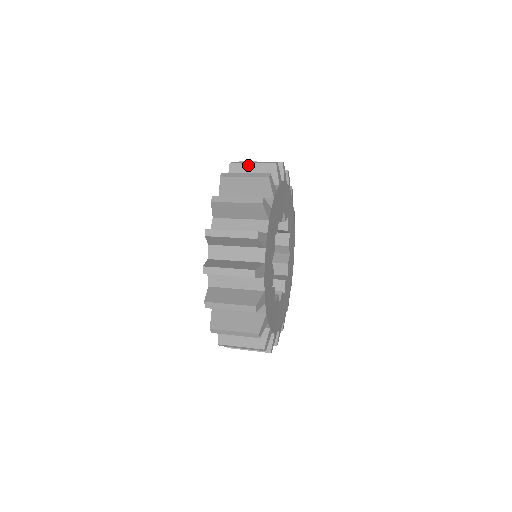
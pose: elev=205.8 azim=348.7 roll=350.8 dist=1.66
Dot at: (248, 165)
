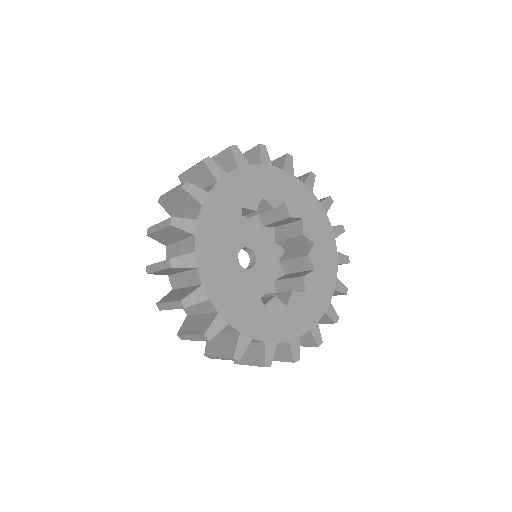
Dot at: (168, 198)
